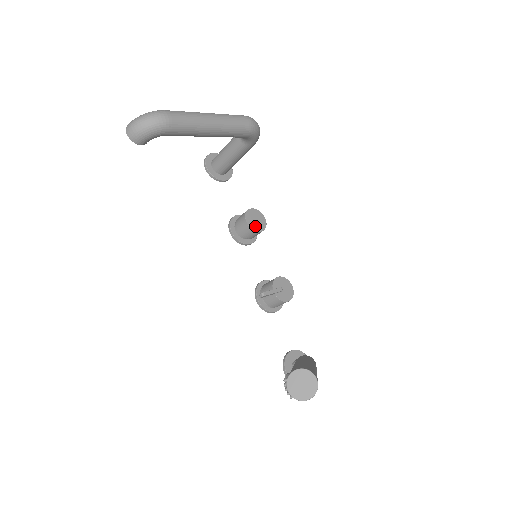
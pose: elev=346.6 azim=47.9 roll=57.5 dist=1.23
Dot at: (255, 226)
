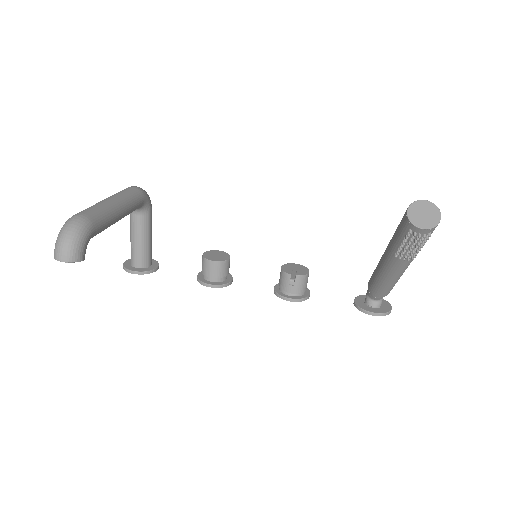
Dot at: (222, 258)
